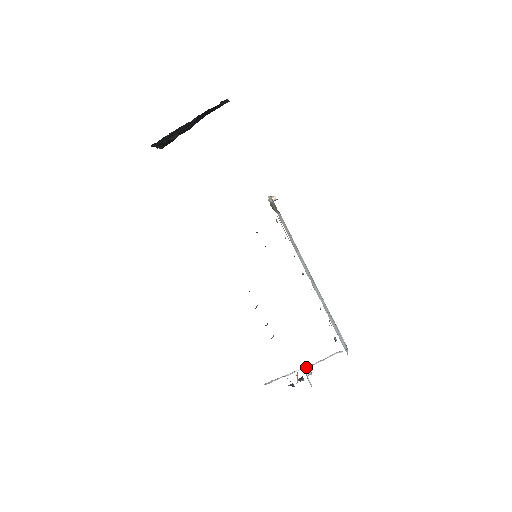
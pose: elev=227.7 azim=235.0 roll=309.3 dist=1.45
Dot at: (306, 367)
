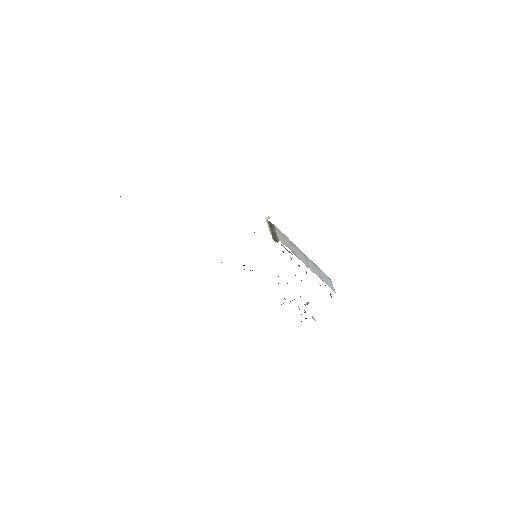
Dot at: occluded
